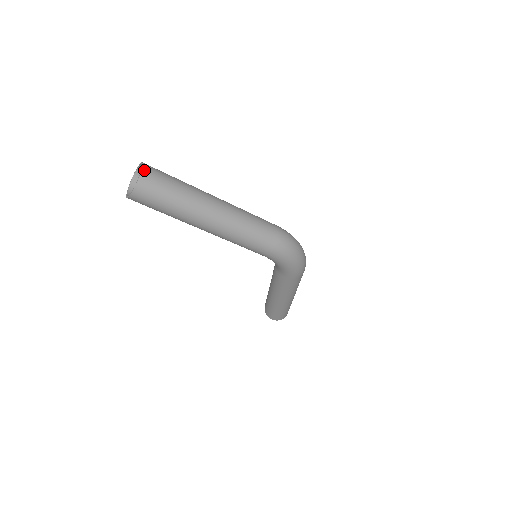
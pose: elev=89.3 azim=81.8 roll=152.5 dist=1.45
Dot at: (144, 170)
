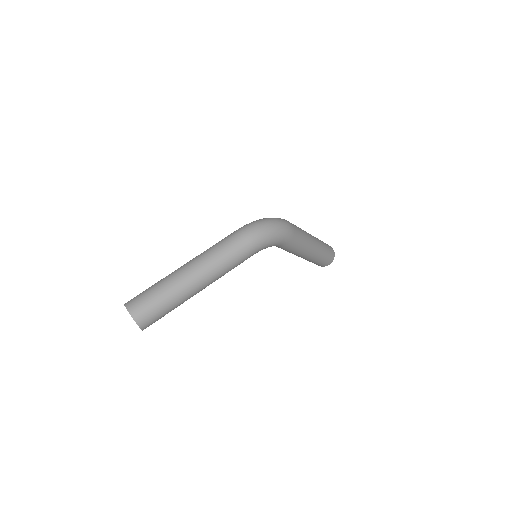
Dot at: (128, 308)
